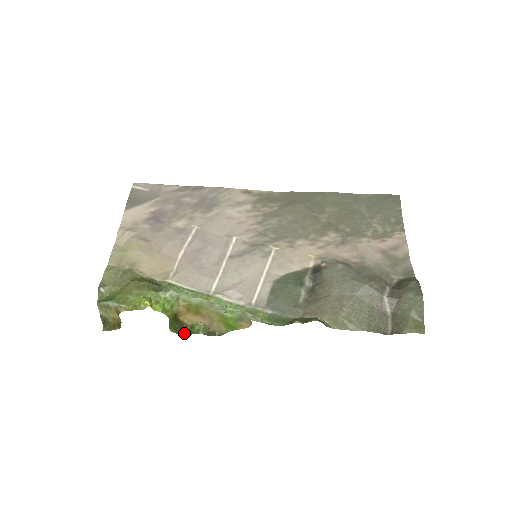
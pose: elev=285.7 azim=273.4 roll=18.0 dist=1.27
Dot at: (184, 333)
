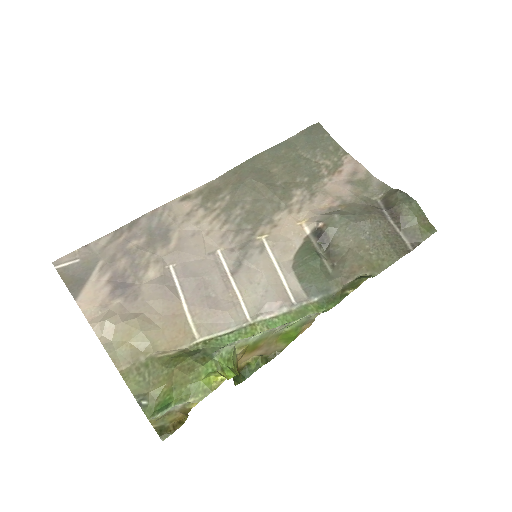
Dot at: (244, 377)
